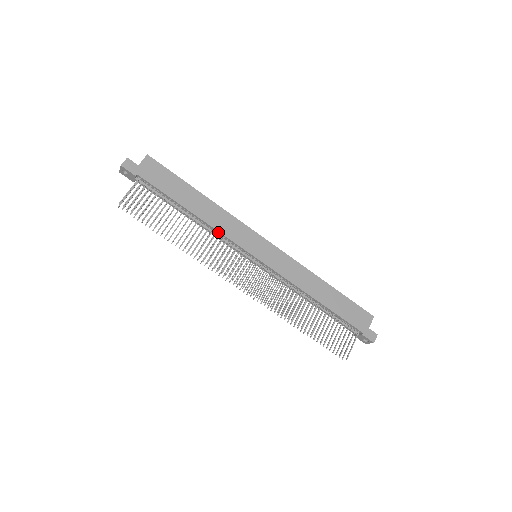
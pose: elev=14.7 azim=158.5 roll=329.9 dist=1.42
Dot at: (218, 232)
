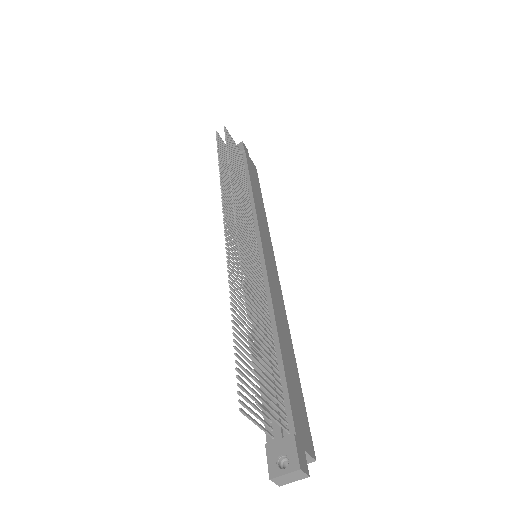
Dot at: (254, 210)
